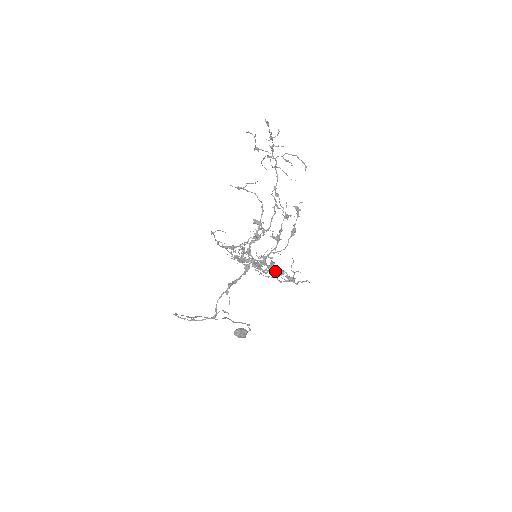
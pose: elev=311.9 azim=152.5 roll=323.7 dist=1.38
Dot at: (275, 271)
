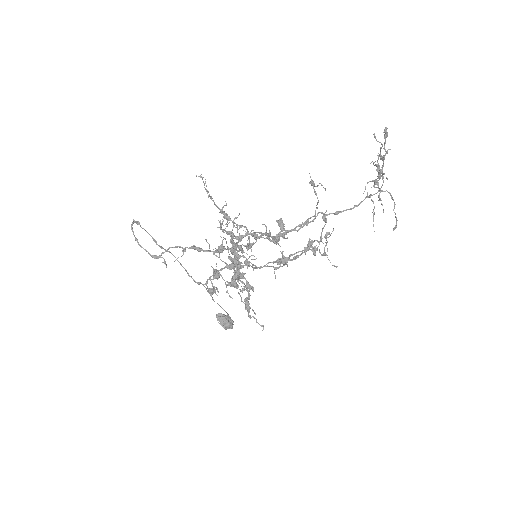
Dot at: occluded
